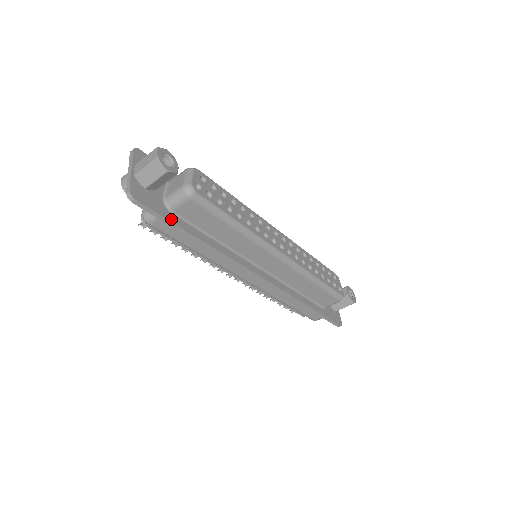
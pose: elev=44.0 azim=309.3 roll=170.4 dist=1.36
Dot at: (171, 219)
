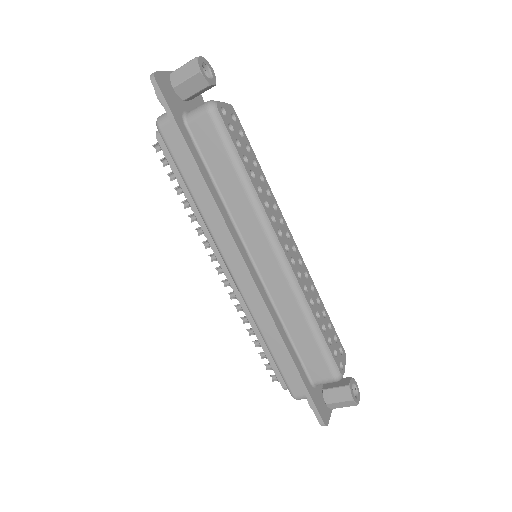
Dot at: (180, 126)
